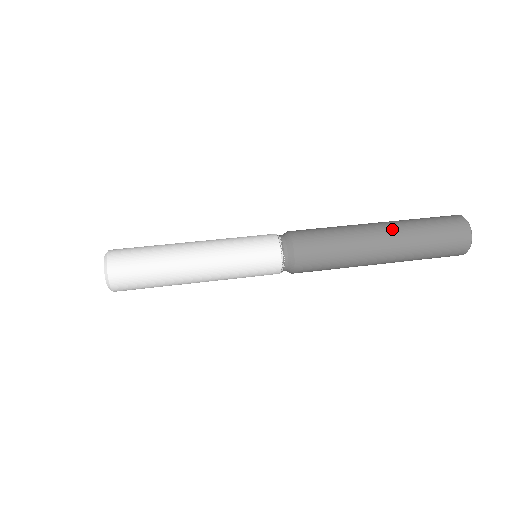
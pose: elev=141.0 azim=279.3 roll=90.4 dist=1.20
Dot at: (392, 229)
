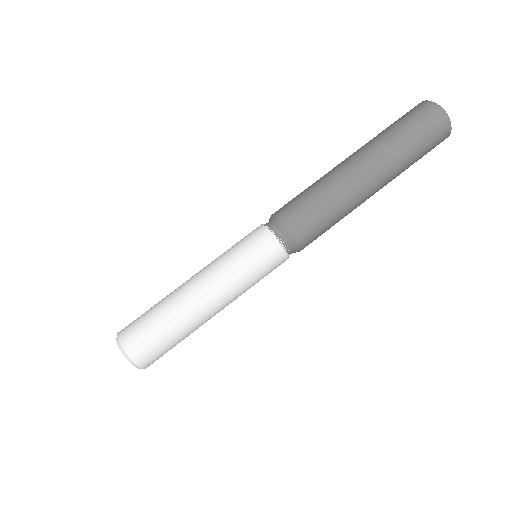
Dot at: (383, 172)
